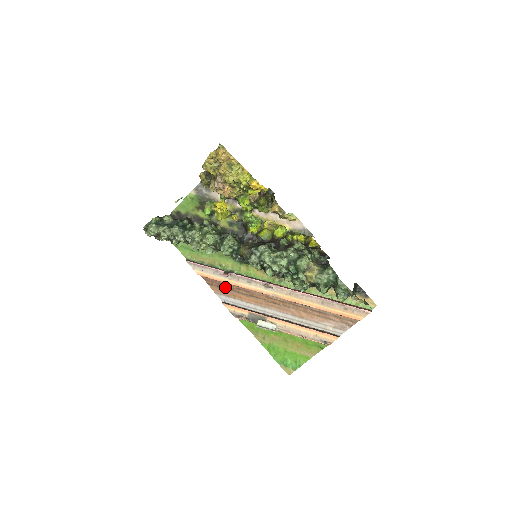
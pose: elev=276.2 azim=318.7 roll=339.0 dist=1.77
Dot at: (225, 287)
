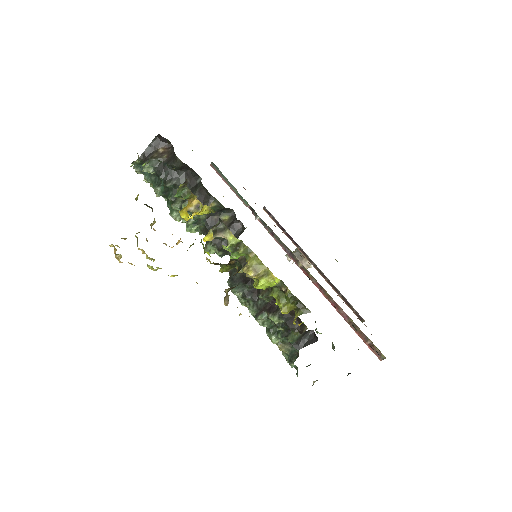
Dot at: occluded
